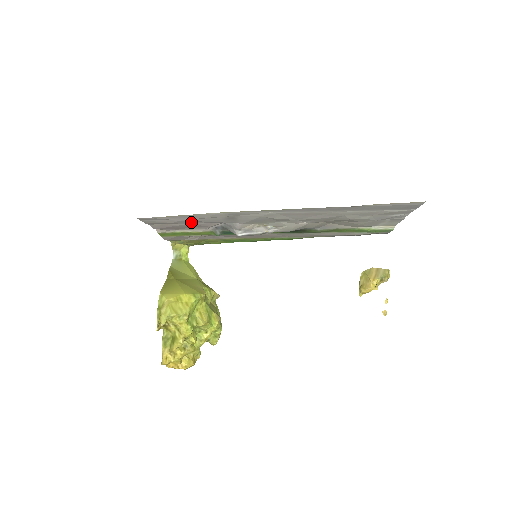
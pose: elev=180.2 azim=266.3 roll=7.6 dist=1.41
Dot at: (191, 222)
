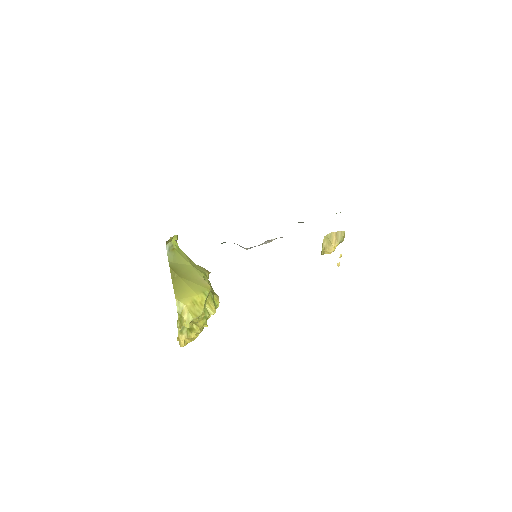
Dot at: occluded
